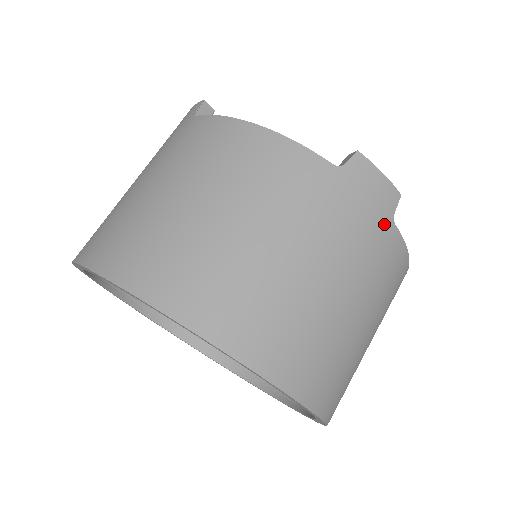
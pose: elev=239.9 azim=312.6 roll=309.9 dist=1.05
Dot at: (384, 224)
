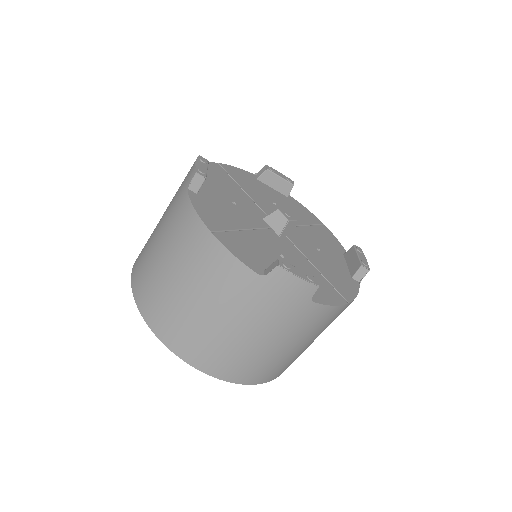
Dot at: (302, 305)
